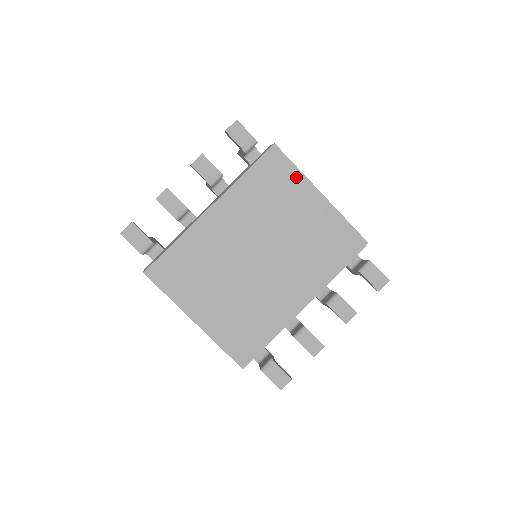
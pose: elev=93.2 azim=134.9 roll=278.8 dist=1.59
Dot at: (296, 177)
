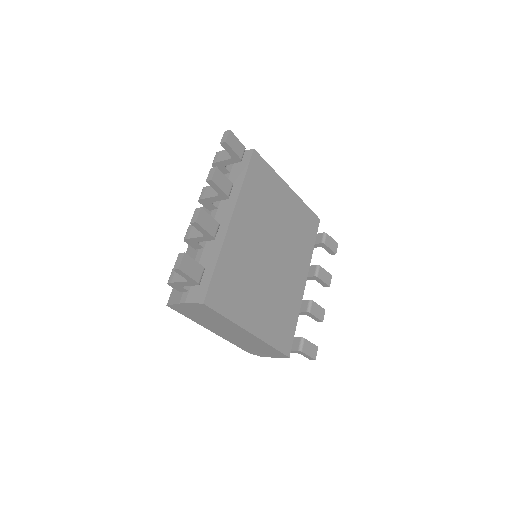
Dot at: (273, 176)
